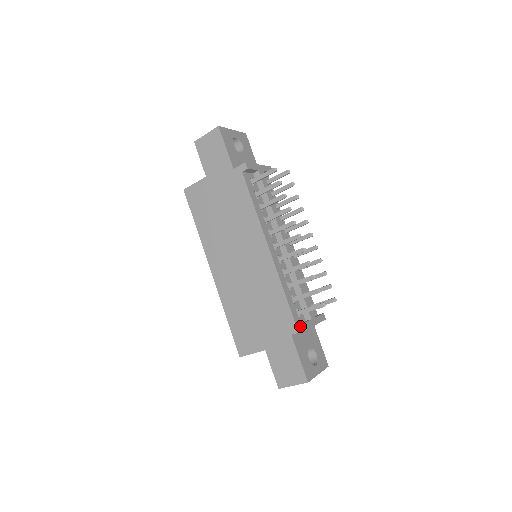
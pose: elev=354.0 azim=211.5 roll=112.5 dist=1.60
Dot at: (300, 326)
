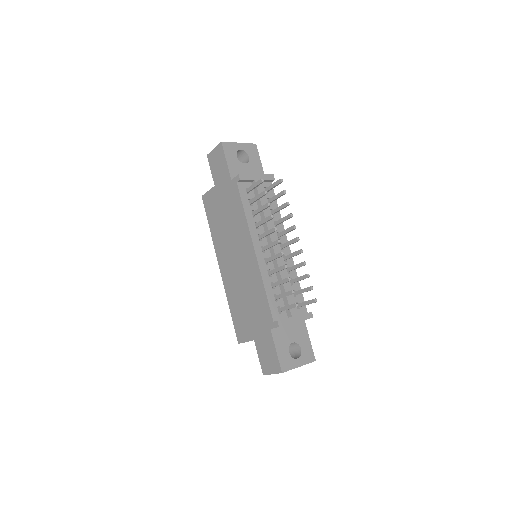
Dot at: (276, 322)
